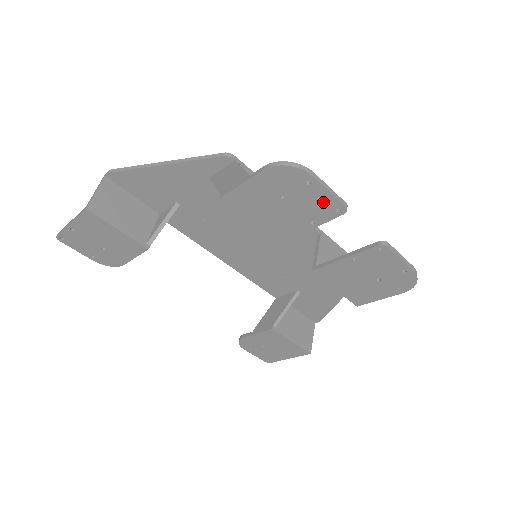
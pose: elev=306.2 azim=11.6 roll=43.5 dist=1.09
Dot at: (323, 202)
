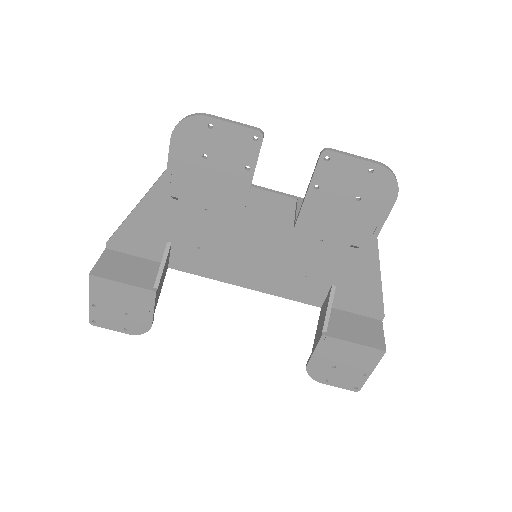
Dot at: (237, 138)
